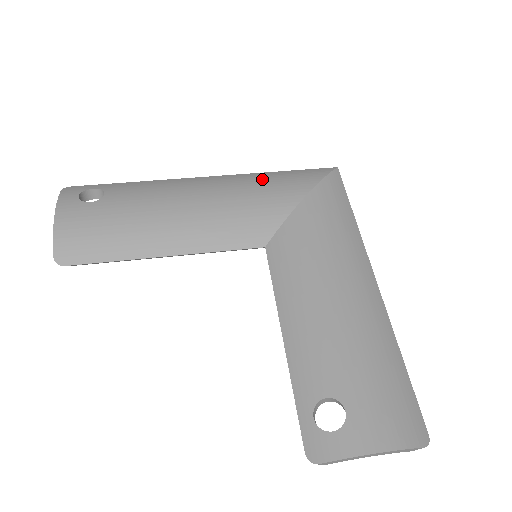
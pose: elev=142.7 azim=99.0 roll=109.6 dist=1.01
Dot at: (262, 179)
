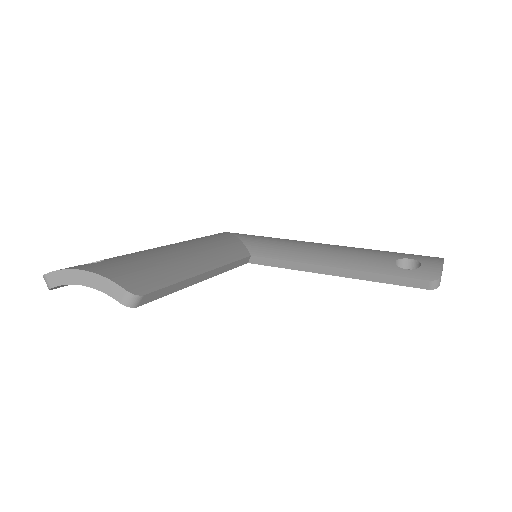
Dot at: occluded
